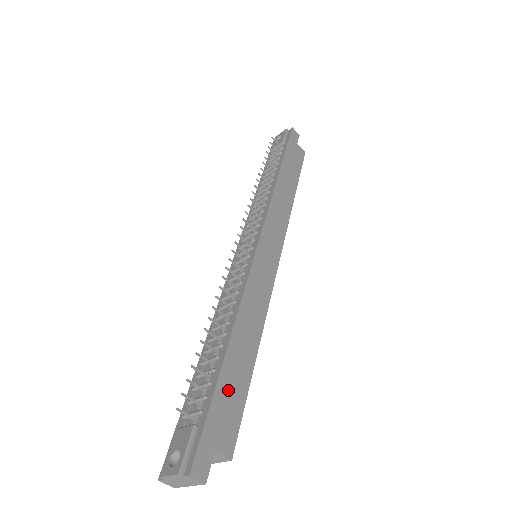
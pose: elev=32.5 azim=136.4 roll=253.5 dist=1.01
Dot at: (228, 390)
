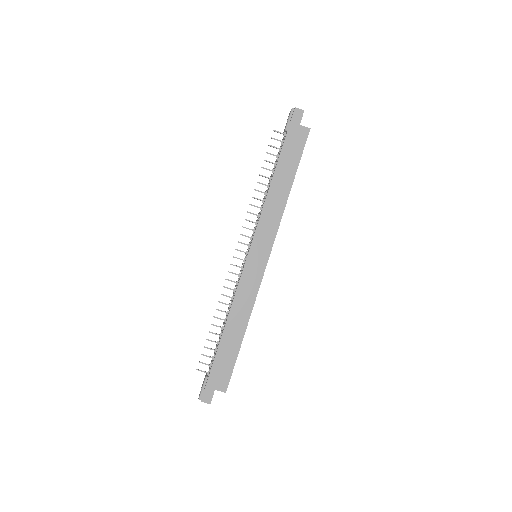
Dot at: (223, 359)
